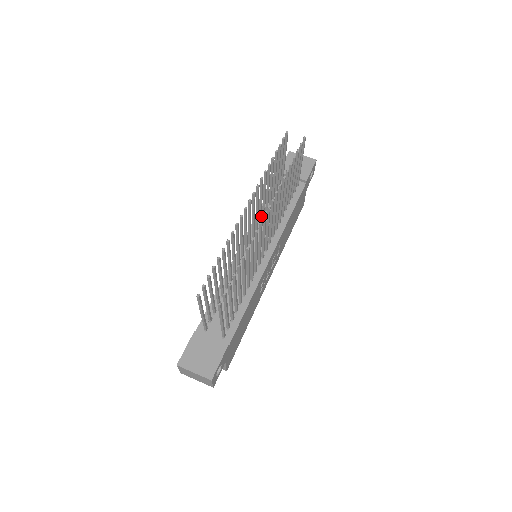
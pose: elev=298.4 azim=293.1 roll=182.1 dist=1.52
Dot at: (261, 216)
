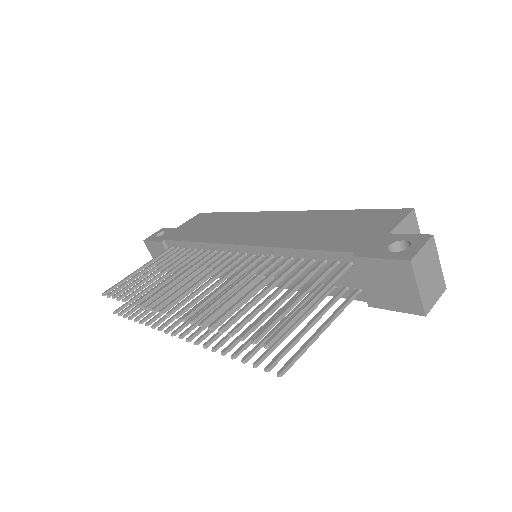
Dot at: (259, 268)
